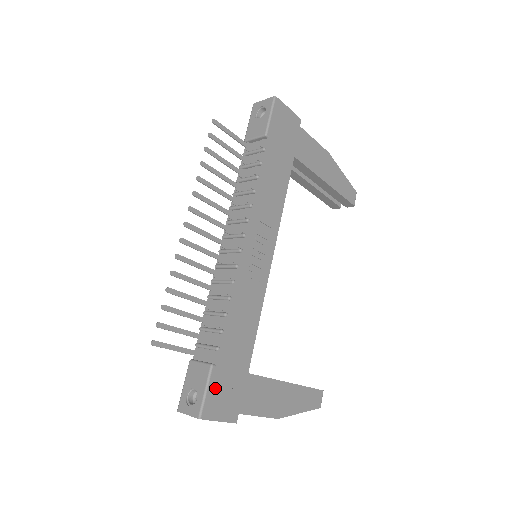
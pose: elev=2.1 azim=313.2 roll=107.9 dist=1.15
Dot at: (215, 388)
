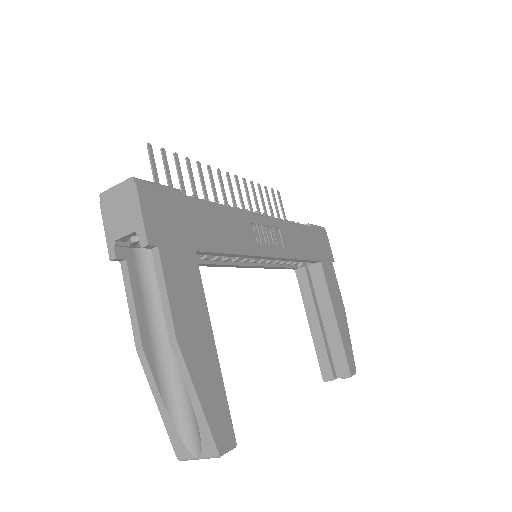
Dot at: (167, 196)
